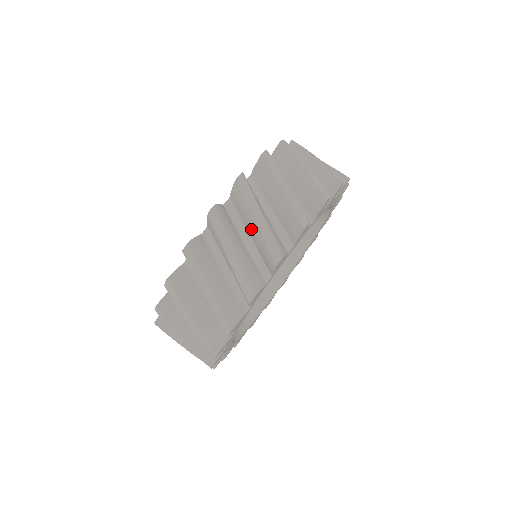
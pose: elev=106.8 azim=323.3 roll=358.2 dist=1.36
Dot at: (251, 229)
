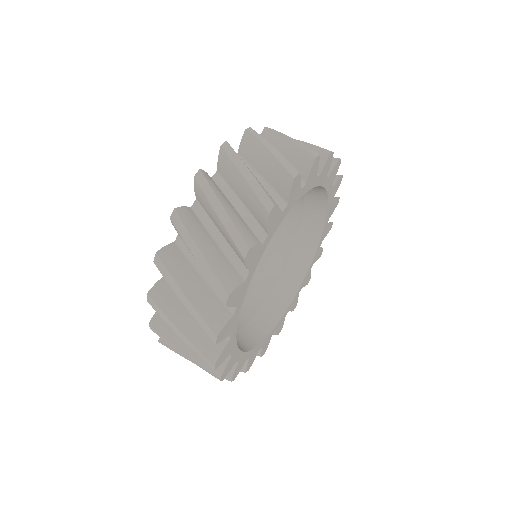
Dot at: occluded
